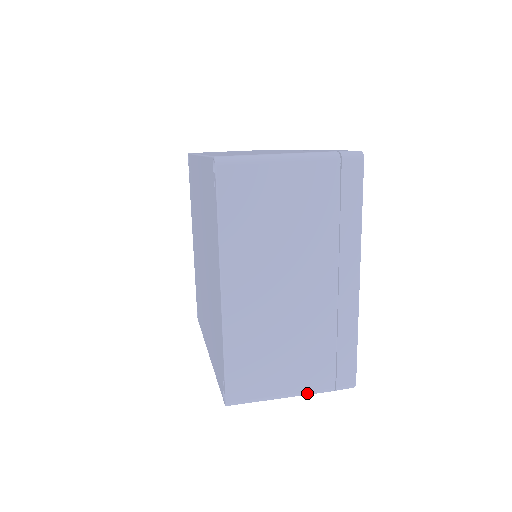
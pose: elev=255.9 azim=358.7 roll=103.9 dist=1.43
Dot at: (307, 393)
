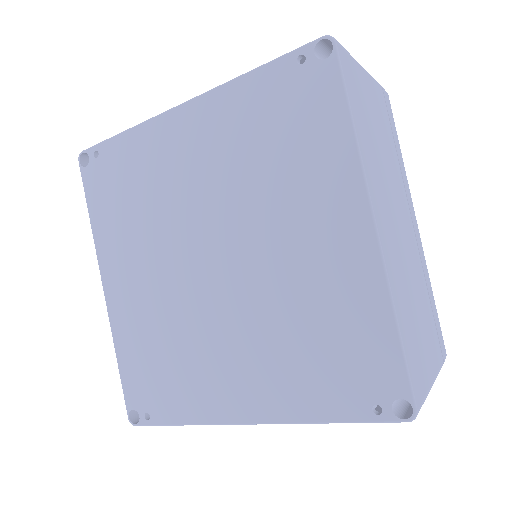
Dot at: occluded
